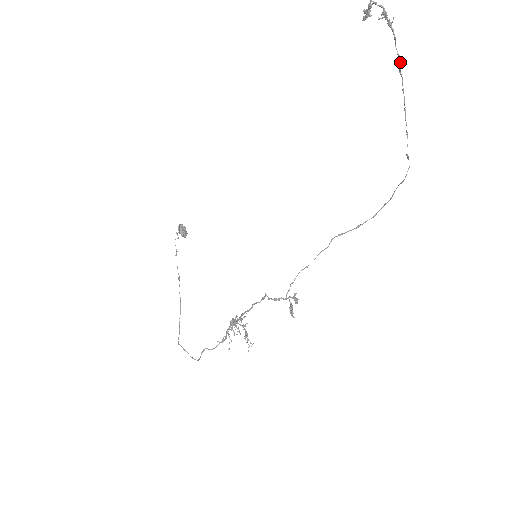
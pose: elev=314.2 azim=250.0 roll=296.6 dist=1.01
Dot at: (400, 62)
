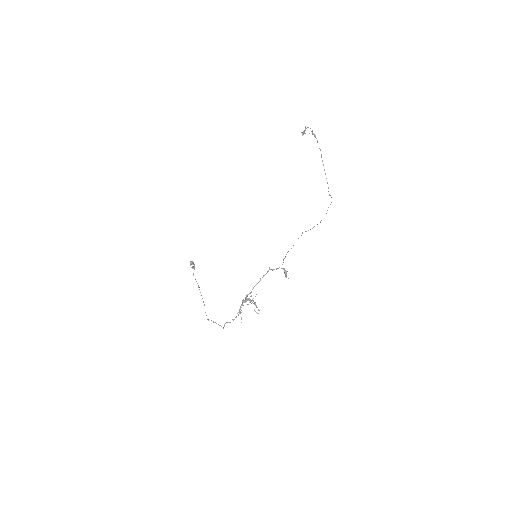
Dot at: occluded
